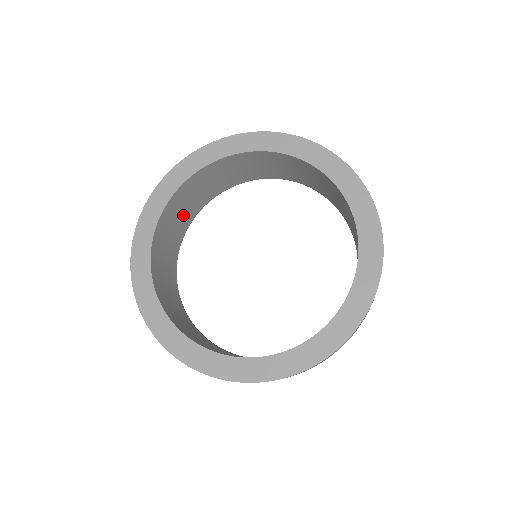
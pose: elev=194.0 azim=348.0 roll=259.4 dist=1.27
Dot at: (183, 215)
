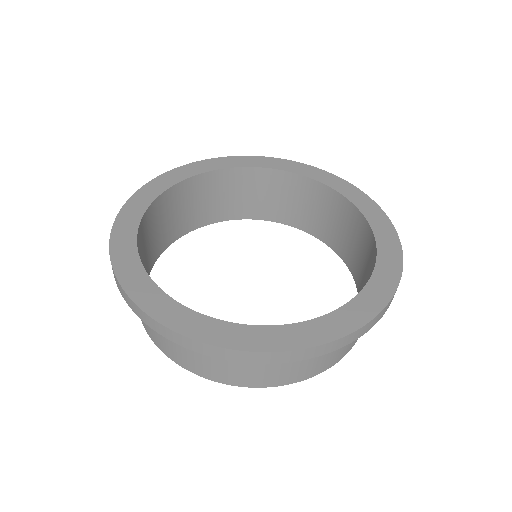
Dot at: occluded
